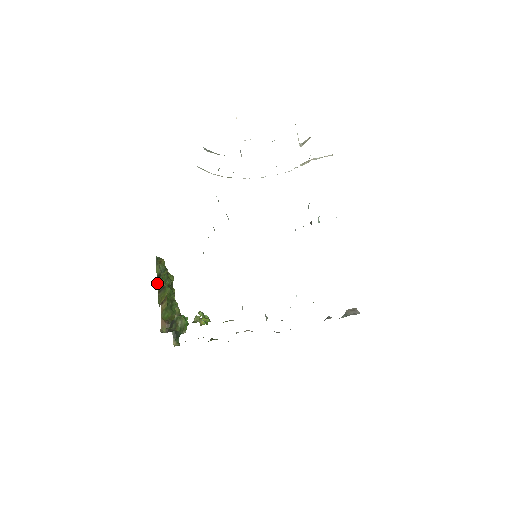
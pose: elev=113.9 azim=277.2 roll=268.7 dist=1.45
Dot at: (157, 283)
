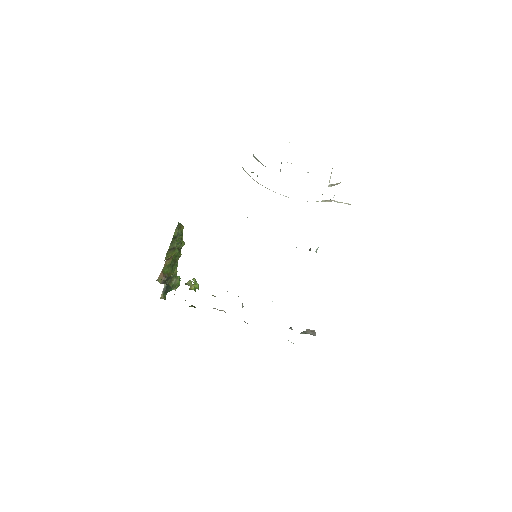
Dot at: (171, 242)
